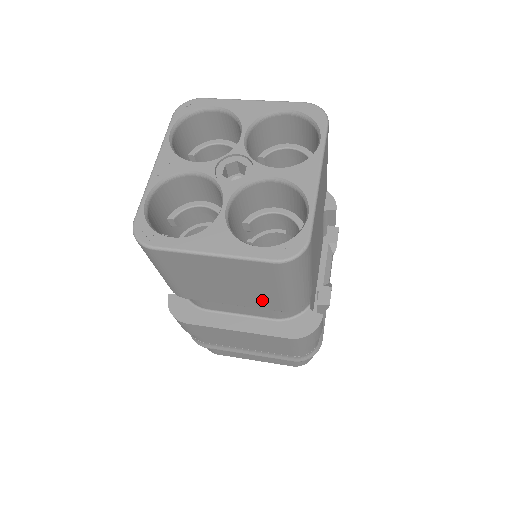
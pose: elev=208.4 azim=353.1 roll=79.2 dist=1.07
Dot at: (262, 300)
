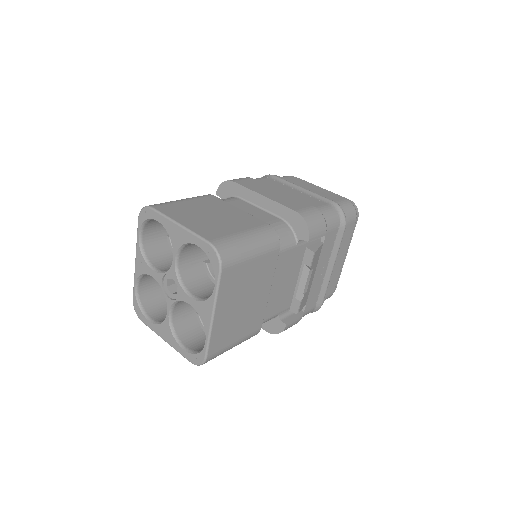
Dot at: occluded
